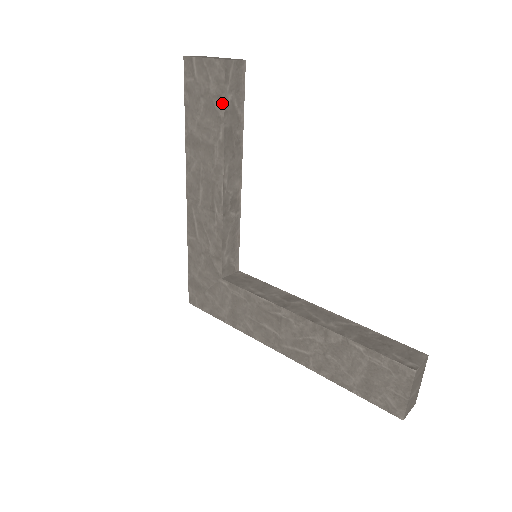
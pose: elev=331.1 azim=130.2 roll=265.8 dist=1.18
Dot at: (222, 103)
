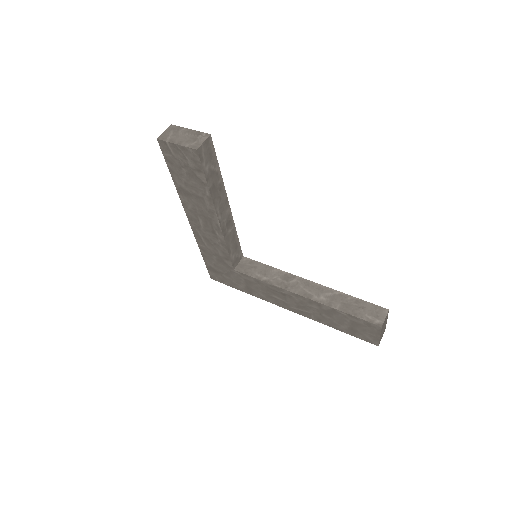
Dot at: (202, 175)
